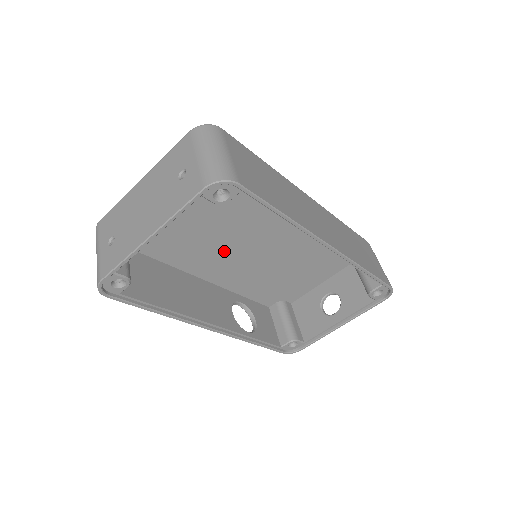
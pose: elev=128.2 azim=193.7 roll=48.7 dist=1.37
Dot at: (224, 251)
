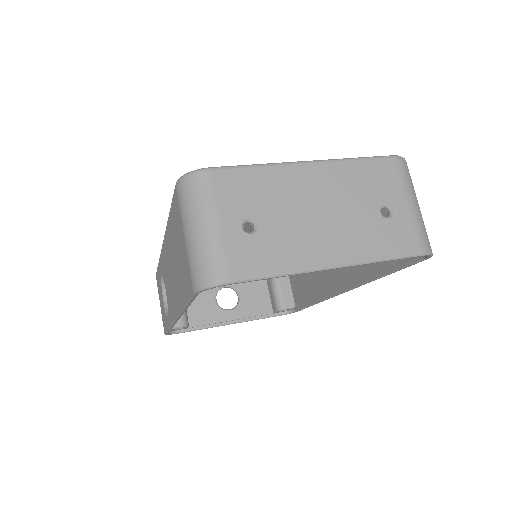
Dot at: occluded
